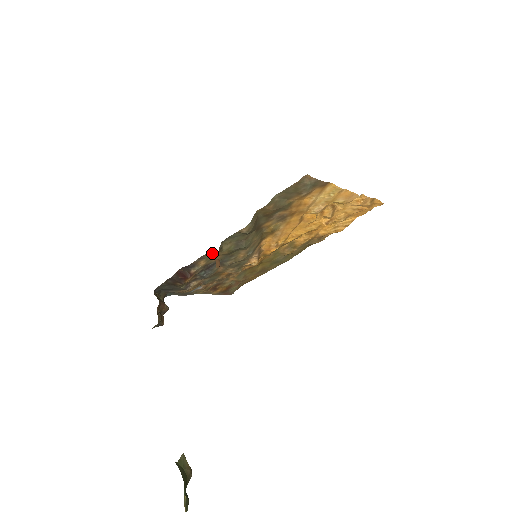
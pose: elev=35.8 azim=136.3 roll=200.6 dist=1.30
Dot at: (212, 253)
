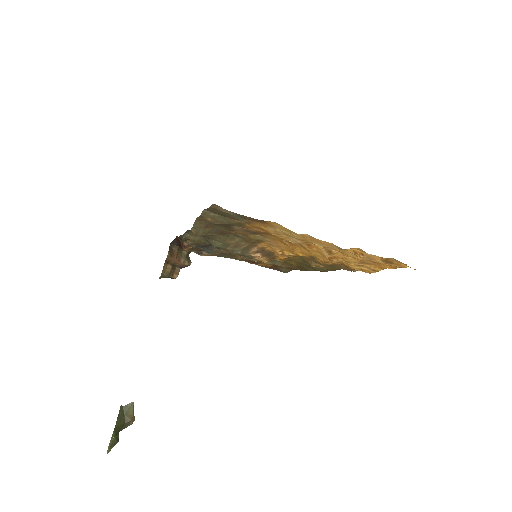
Dot at: occluded
